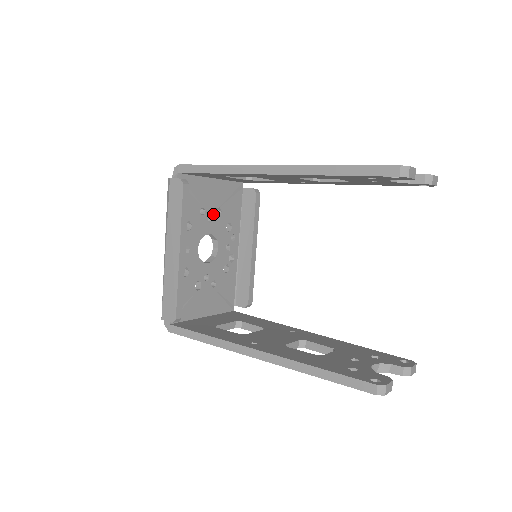
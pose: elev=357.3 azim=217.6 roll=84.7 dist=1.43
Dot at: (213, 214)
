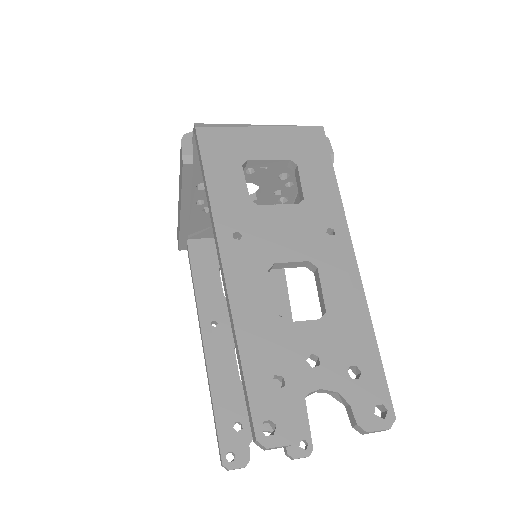
Dot at: occluded
